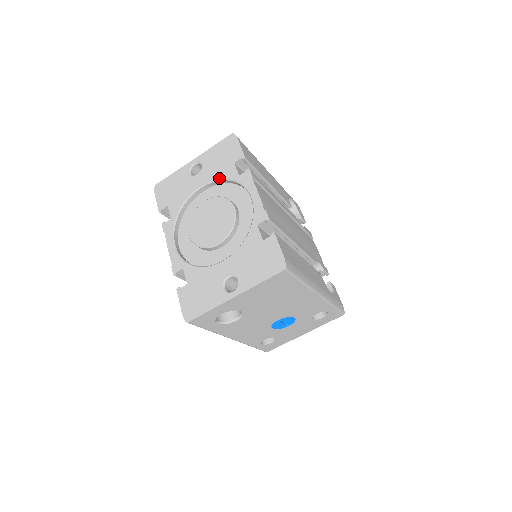
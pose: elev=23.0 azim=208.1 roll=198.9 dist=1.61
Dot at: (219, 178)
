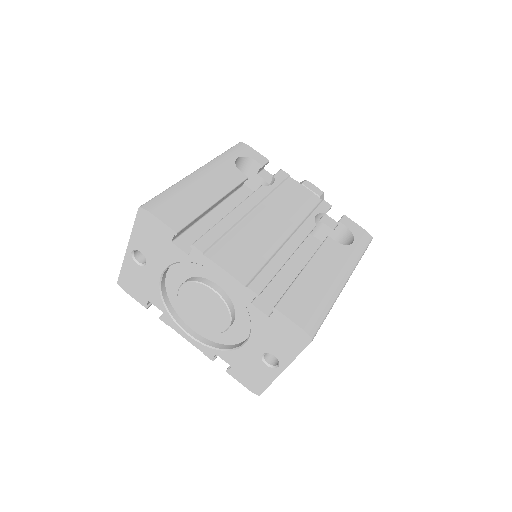
Dot at: (171, 263)
